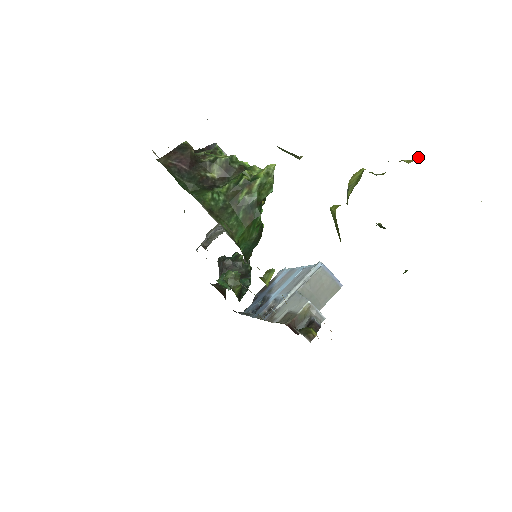
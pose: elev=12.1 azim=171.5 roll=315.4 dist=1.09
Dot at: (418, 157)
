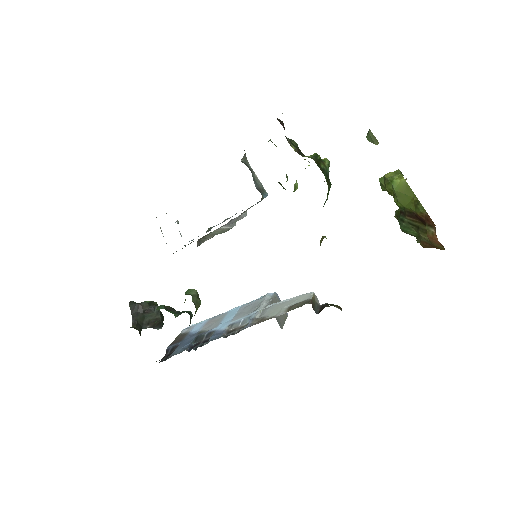
Dot at: occluded
